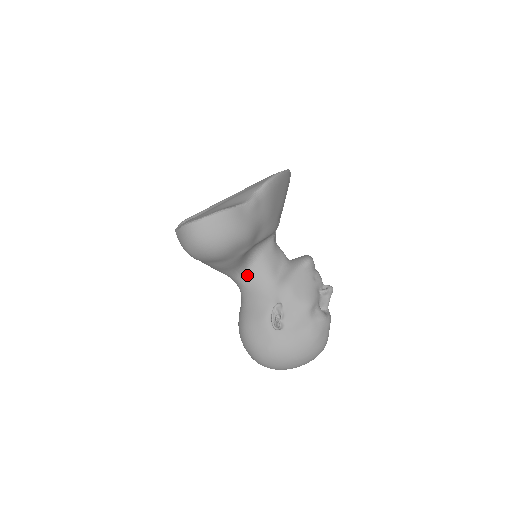
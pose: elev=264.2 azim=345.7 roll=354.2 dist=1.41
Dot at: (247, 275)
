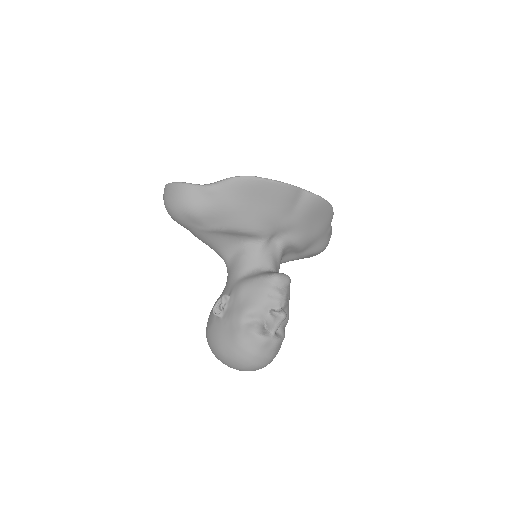
Dot at: (229, 262)
